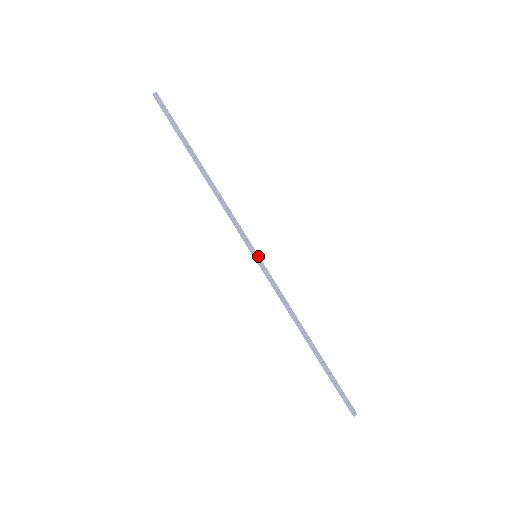
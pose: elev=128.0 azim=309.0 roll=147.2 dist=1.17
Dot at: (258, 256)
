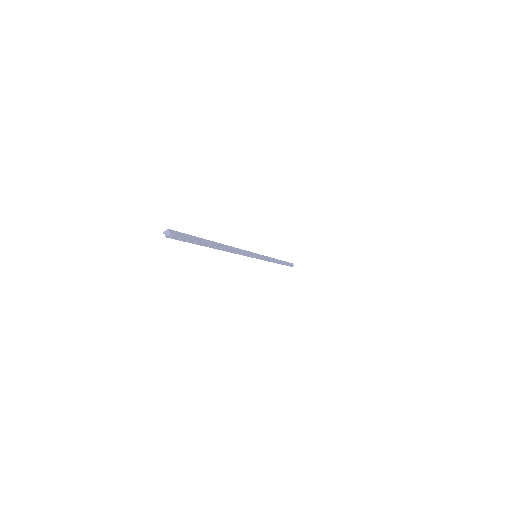
Dot at: (258, 257)
